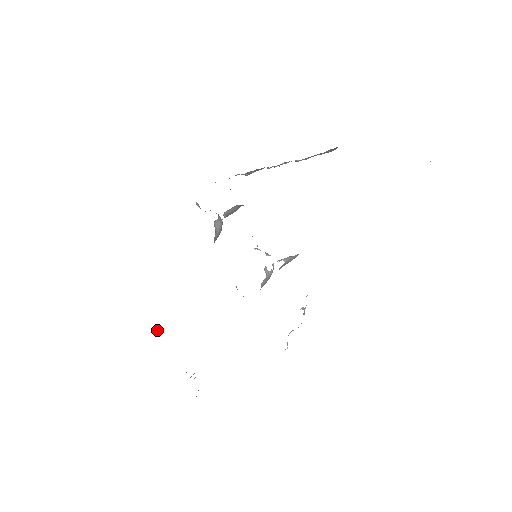
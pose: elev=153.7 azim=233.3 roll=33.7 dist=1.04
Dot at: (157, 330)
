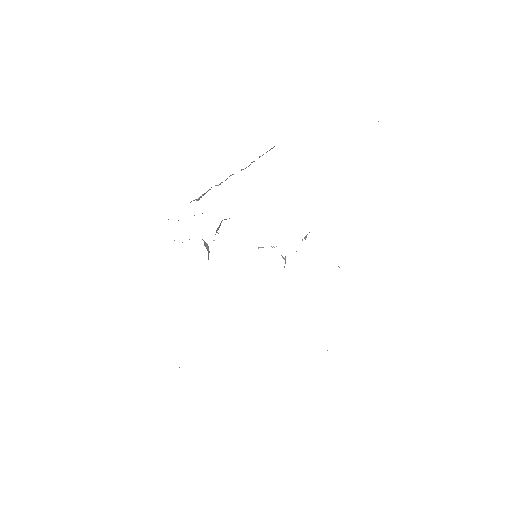
Dot at: occluded
